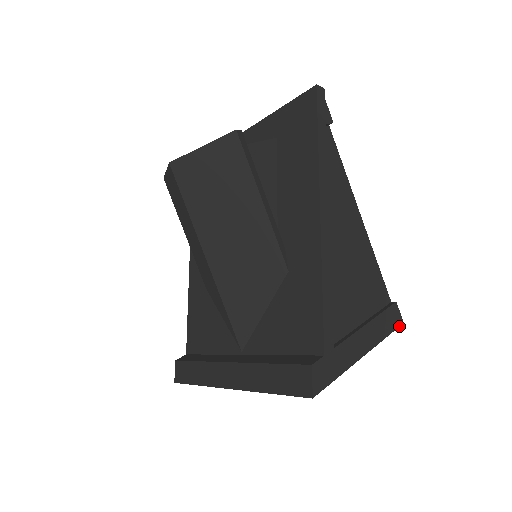
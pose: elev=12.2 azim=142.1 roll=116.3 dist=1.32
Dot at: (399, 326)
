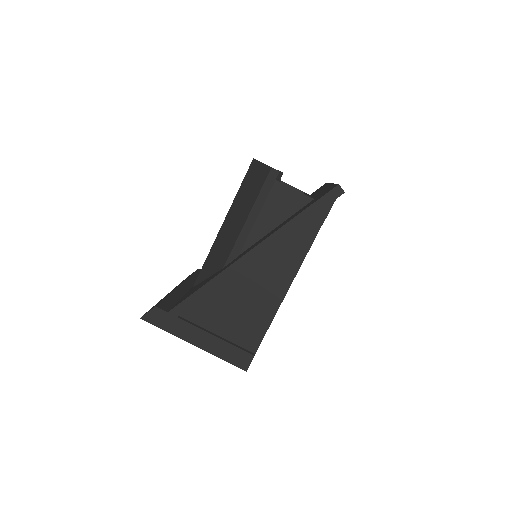
Dot at: (240, 368)
